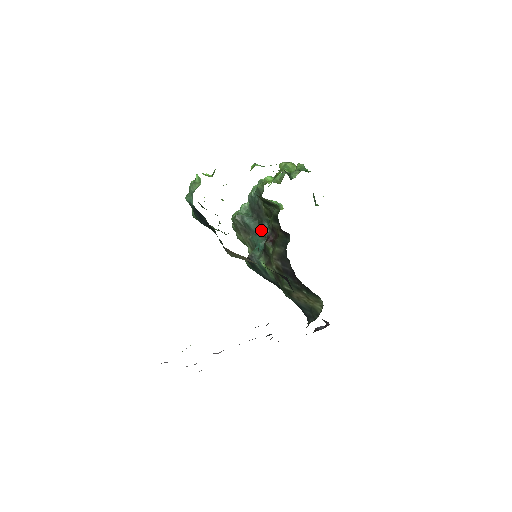
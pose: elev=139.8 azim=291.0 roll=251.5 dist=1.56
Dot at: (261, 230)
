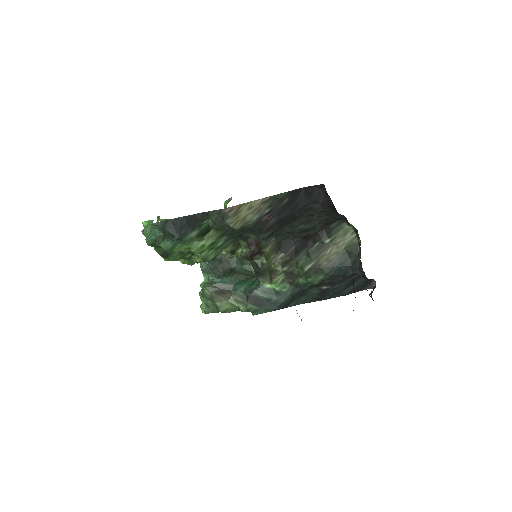
Dot at: (238, 276)
